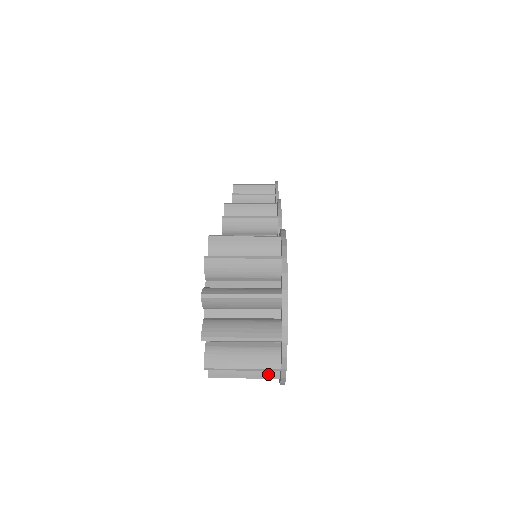
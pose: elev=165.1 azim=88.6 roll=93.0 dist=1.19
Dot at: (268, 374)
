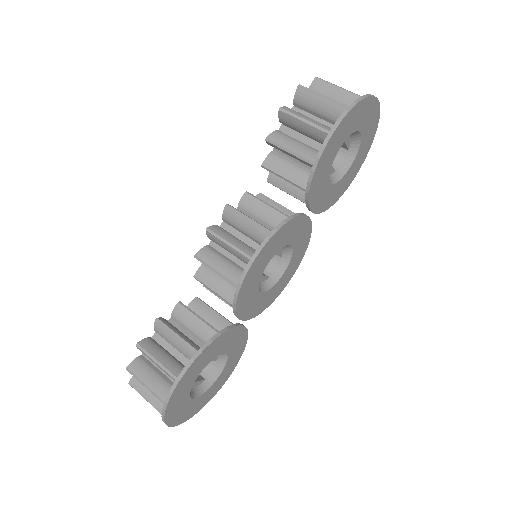
Dot at: occluded
